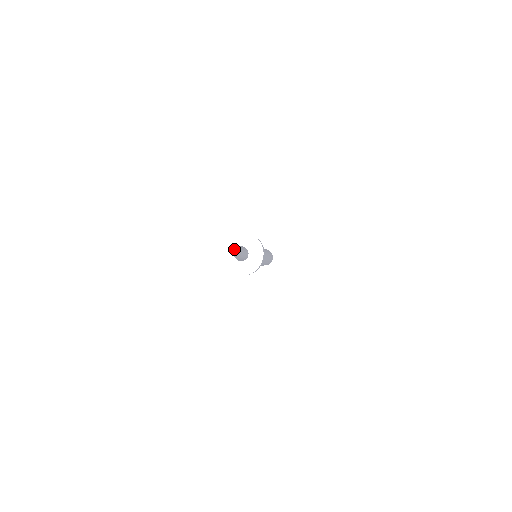
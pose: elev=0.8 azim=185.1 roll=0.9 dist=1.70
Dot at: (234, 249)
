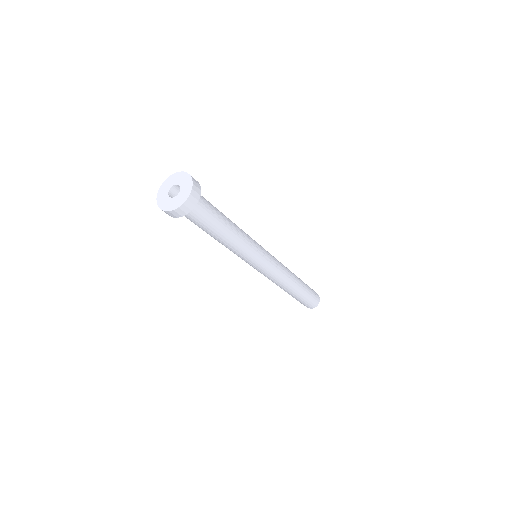
Dot at: (167, 193)
